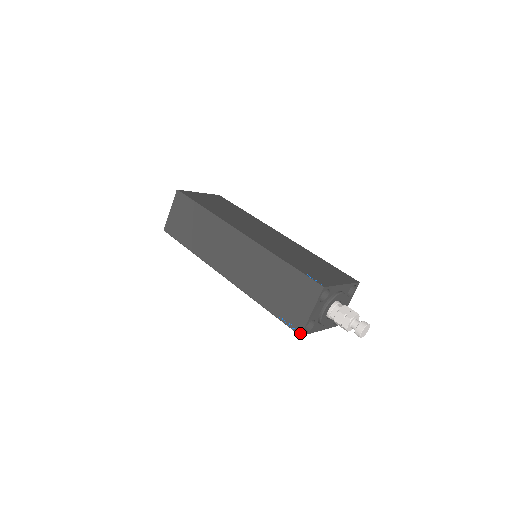
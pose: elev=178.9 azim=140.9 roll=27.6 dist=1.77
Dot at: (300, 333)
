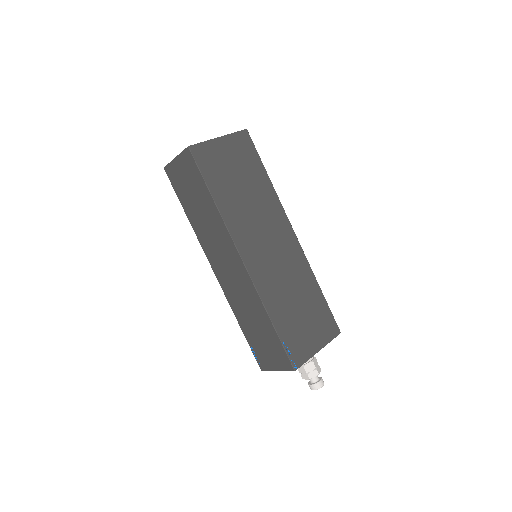
Dot at: (262, 369)
